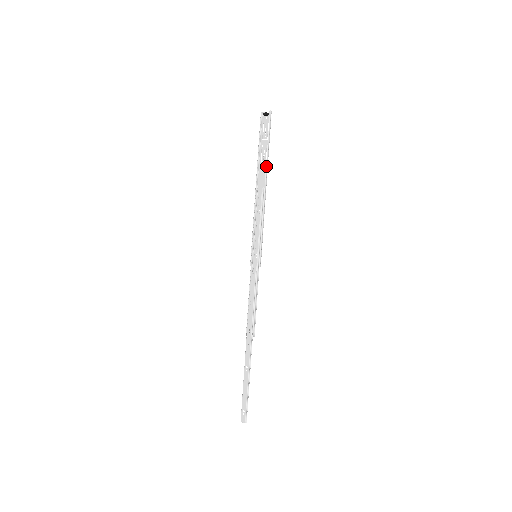
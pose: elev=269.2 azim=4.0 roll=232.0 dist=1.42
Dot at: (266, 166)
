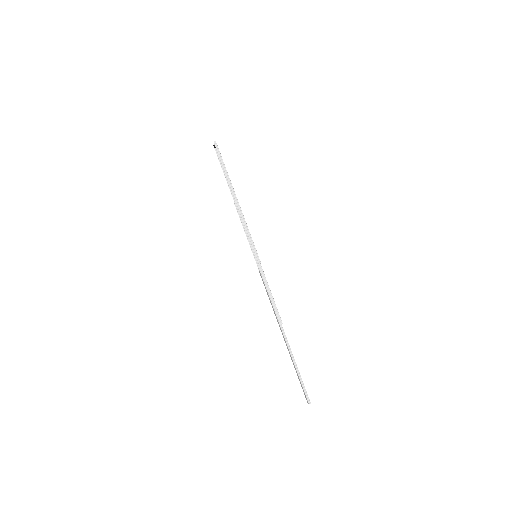
Dot at: (229, 183)
